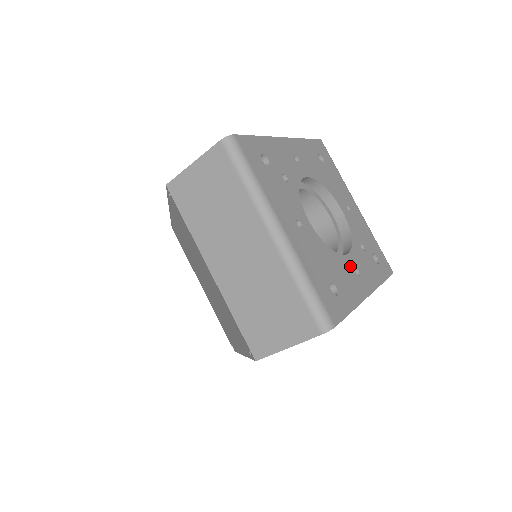
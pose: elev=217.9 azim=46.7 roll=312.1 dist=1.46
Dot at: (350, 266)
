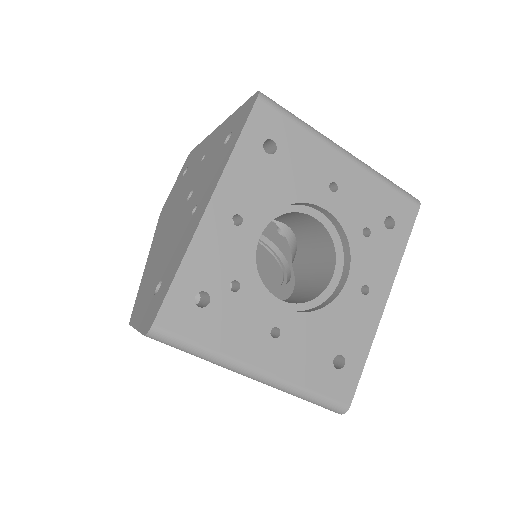
Dot at: (354, 295)
